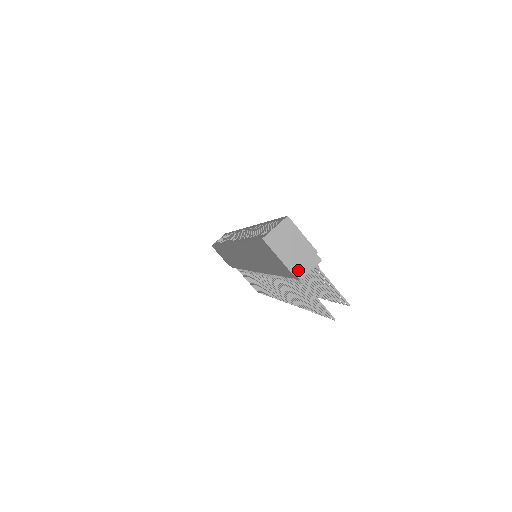
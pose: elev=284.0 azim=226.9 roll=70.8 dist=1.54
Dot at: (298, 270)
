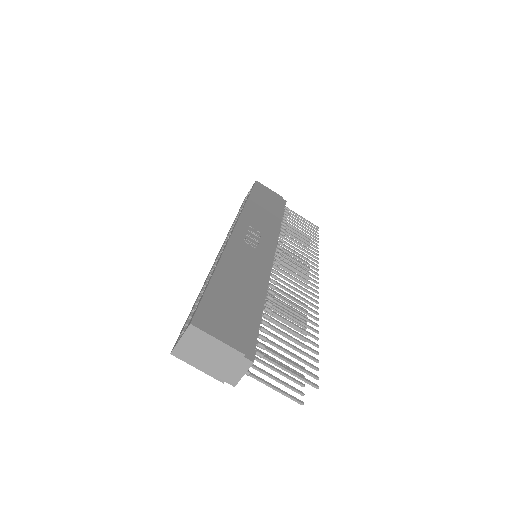
Dot at: (227, 377)
